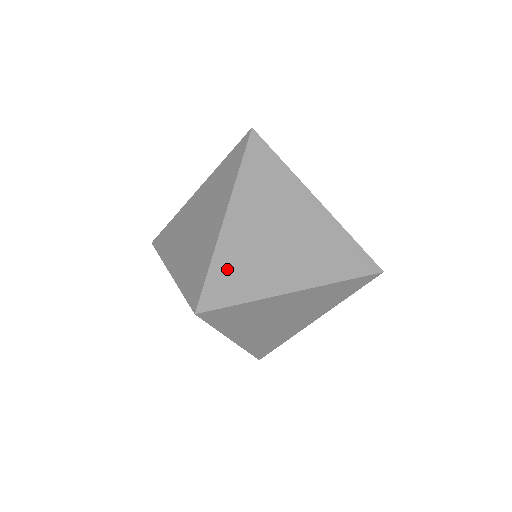
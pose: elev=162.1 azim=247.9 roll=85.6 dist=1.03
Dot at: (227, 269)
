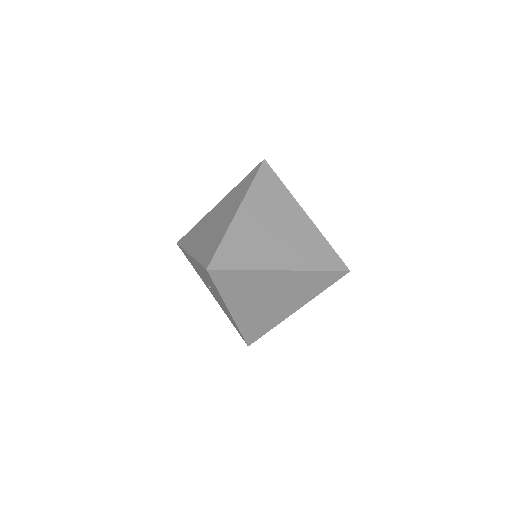
Dot at: (234, 245)
